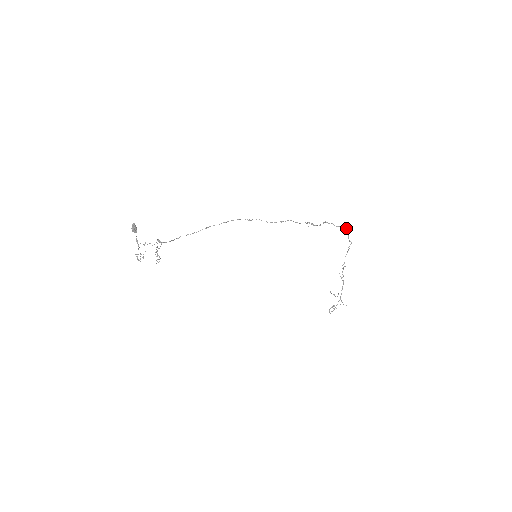
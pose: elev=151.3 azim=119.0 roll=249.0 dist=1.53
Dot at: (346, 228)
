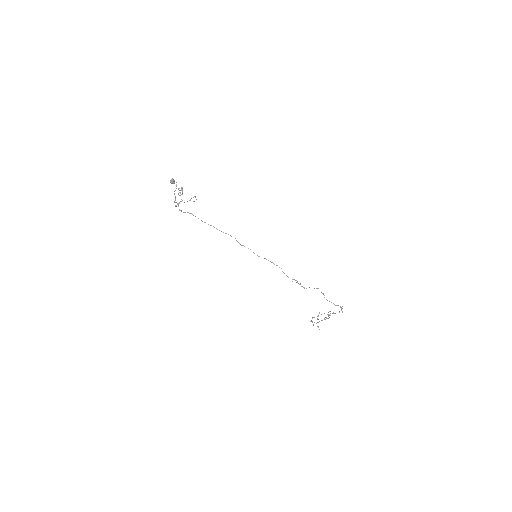
Dot at: (336, 305)
